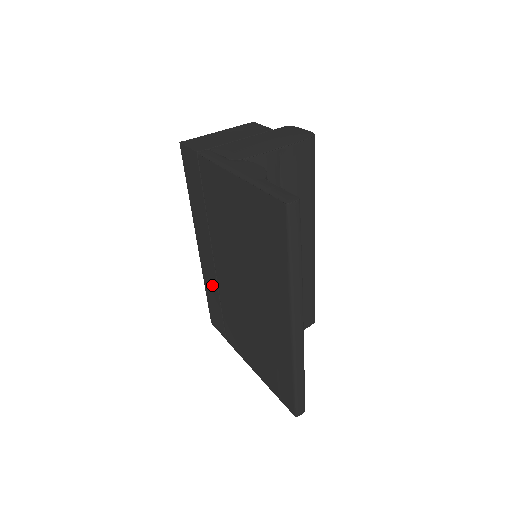
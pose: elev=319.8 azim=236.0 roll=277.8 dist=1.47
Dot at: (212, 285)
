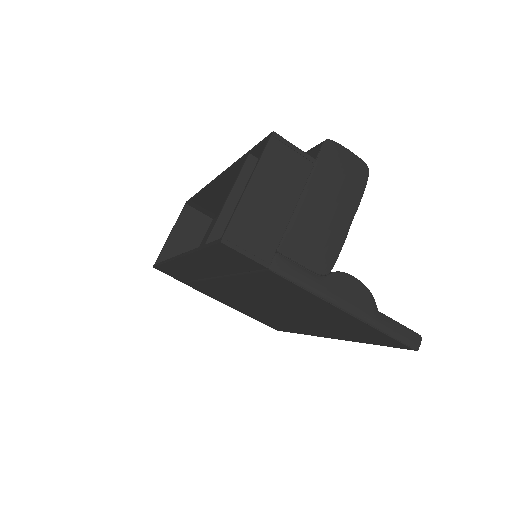
Dot at: (187, 273)
